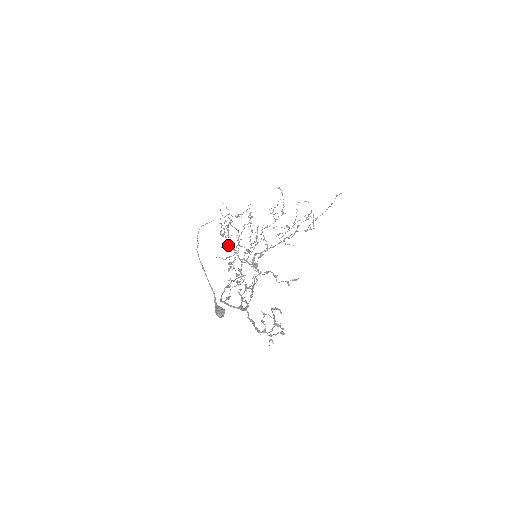
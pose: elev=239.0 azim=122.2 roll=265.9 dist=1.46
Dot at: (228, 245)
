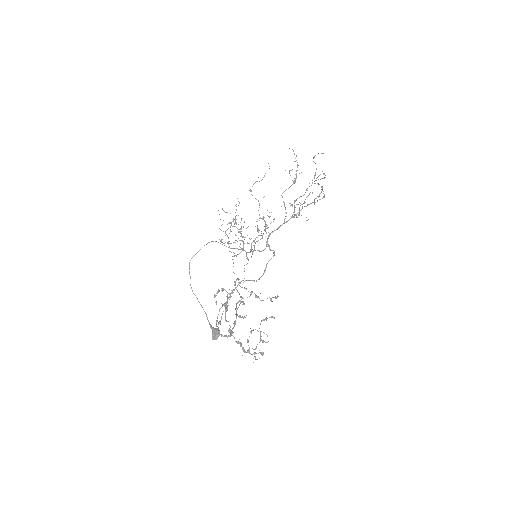
Dot at: (231, 248)
